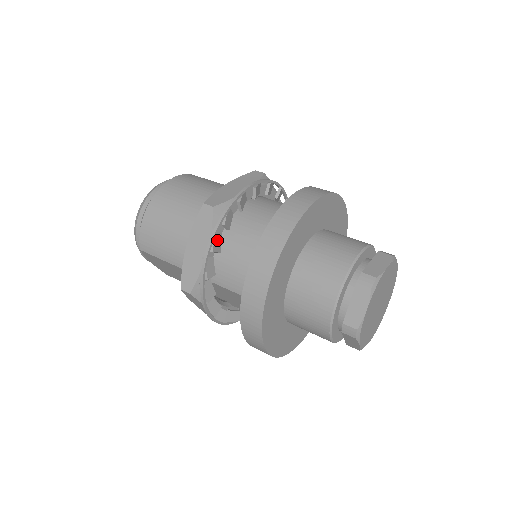
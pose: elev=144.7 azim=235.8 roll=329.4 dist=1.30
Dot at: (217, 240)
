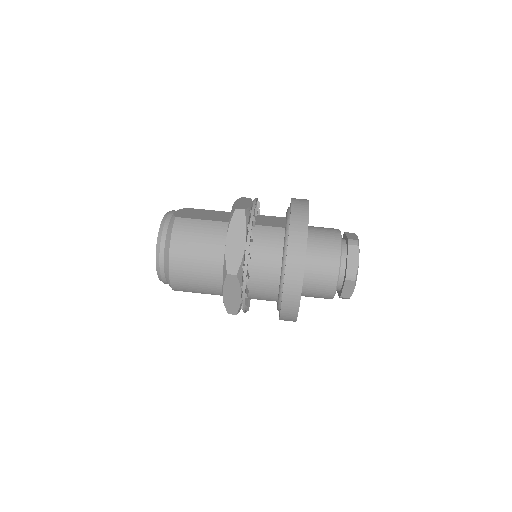
Dot at: occluded
